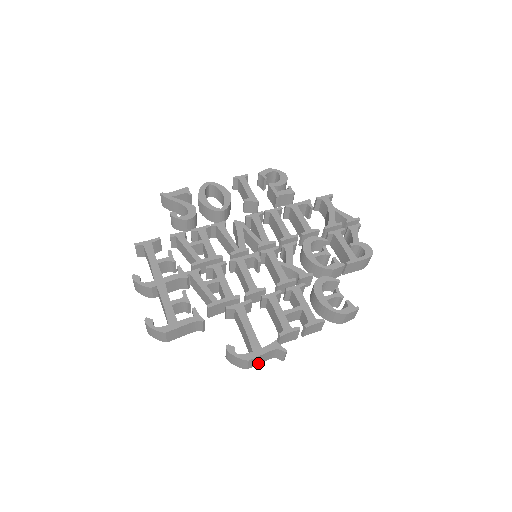
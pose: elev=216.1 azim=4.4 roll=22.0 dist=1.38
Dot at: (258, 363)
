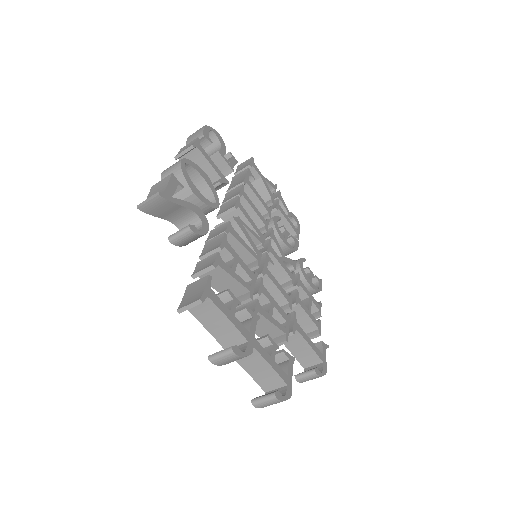
Dot at: occluded
